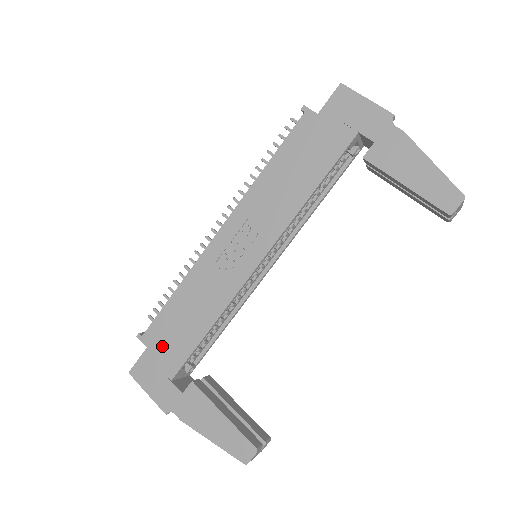
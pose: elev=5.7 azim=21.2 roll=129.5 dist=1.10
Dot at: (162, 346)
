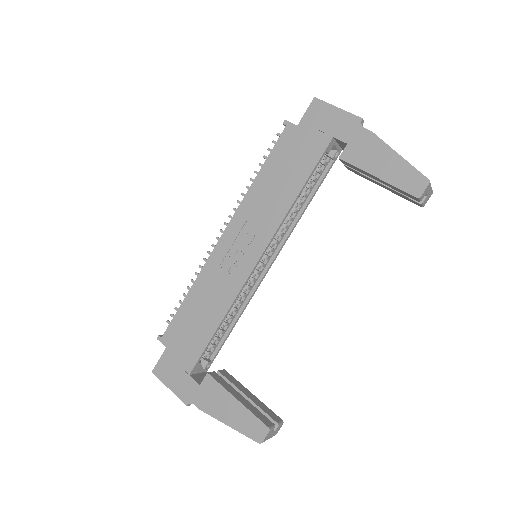
Dot at: (179, 344)
